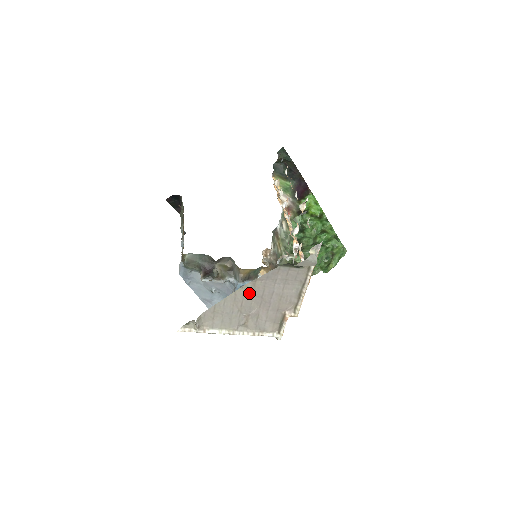
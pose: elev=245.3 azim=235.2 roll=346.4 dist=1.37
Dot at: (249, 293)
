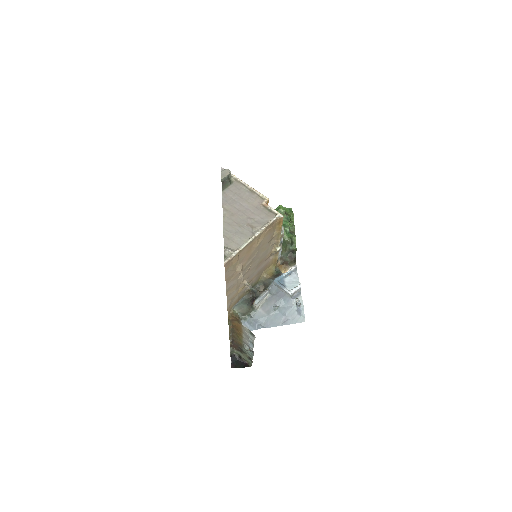
Dot at: (231, 216)
